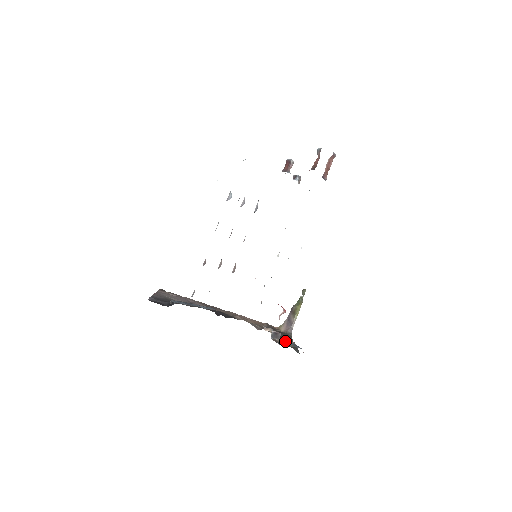
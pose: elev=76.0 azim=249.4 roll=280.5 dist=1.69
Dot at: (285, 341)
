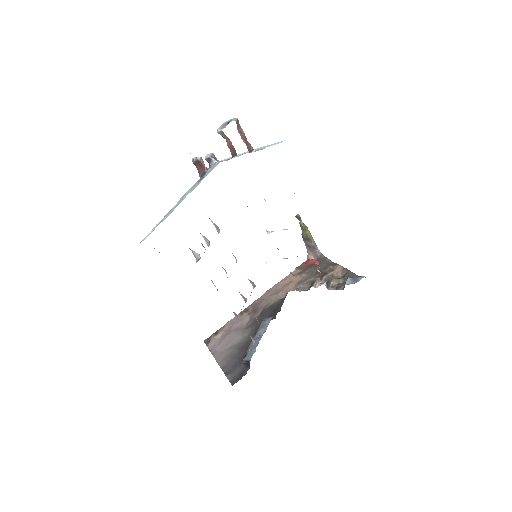
Dot at: occluded
